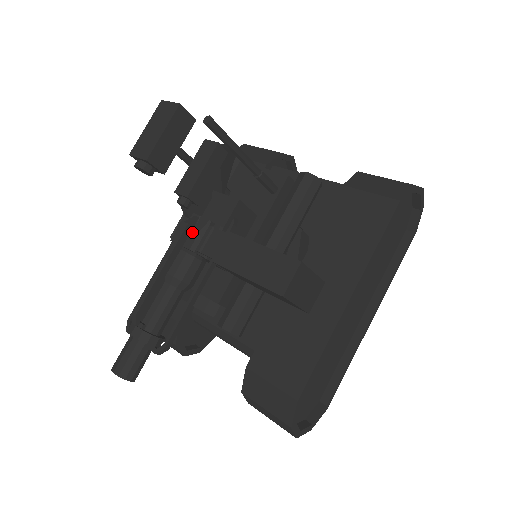
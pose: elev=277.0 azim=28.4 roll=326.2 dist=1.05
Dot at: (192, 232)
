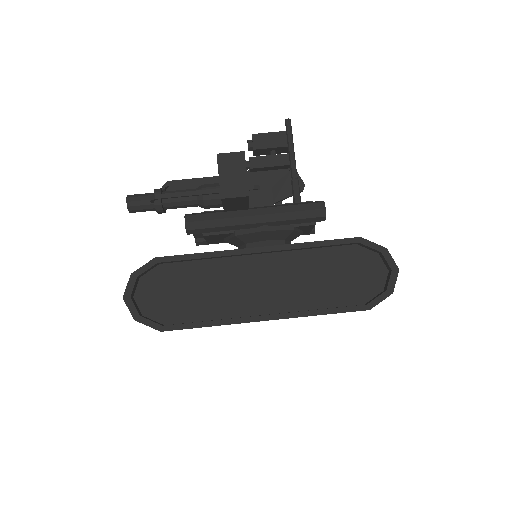
Dot at: occluded
